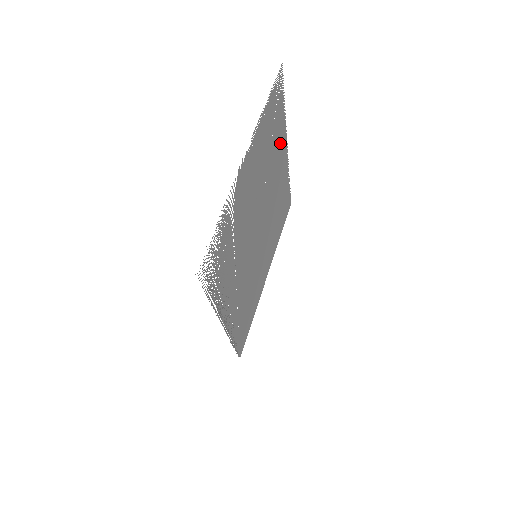
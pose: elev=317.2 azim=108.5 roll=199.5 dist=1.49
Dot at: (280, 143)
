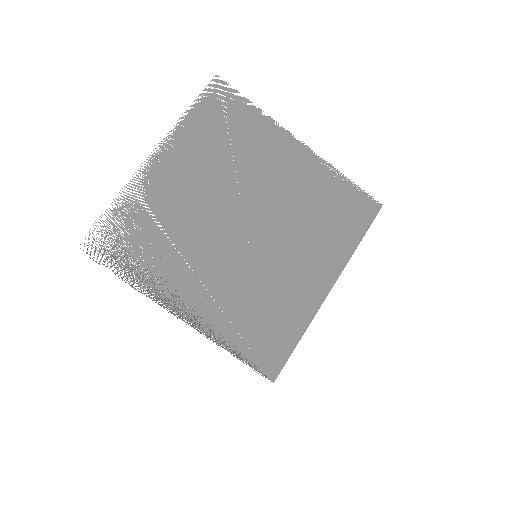
Dot at: (267, 140)
